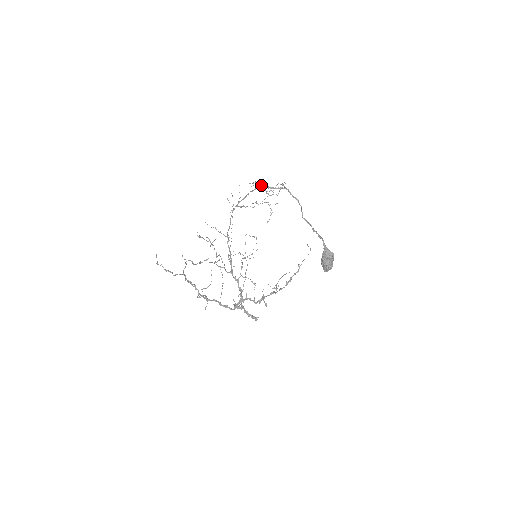
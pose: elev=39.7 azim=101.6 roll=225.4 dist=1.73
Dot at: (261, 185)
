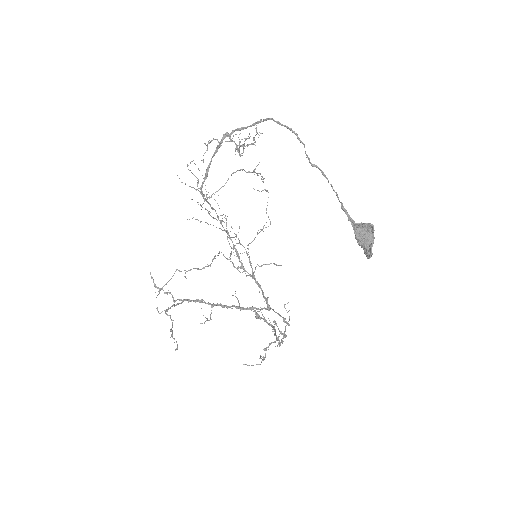
Dot at: occluded
